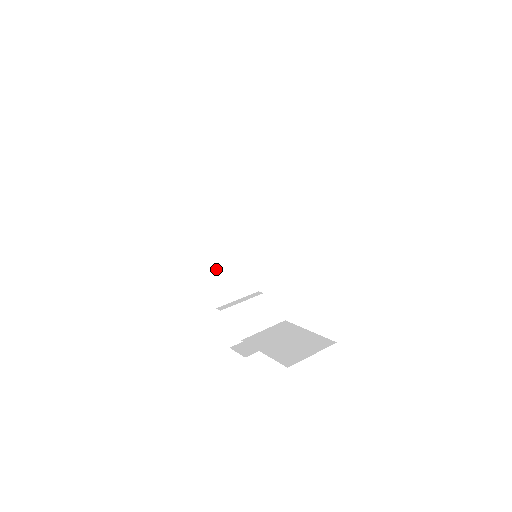
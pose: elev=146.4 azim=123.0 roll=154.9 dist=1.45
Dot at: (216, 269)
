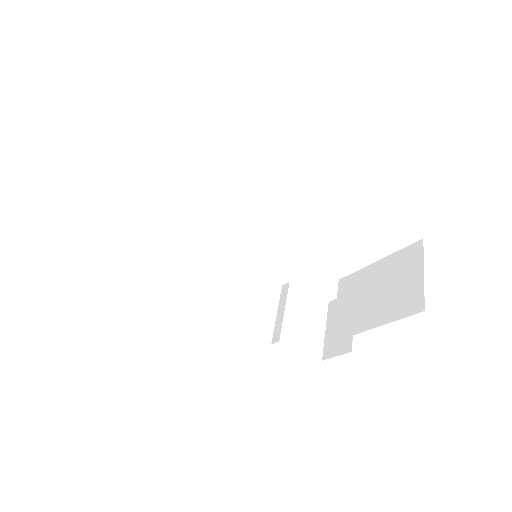
Dot at: (233, 312)
